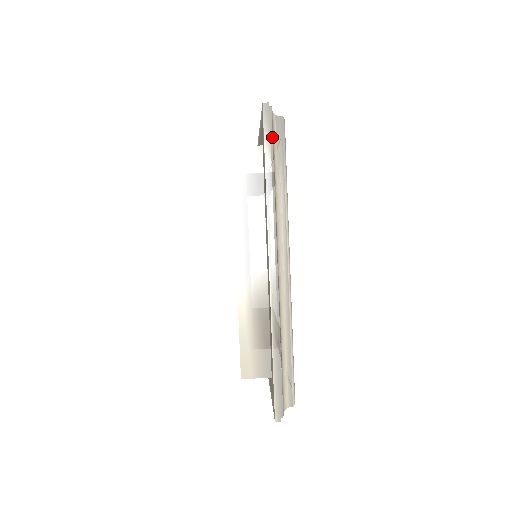
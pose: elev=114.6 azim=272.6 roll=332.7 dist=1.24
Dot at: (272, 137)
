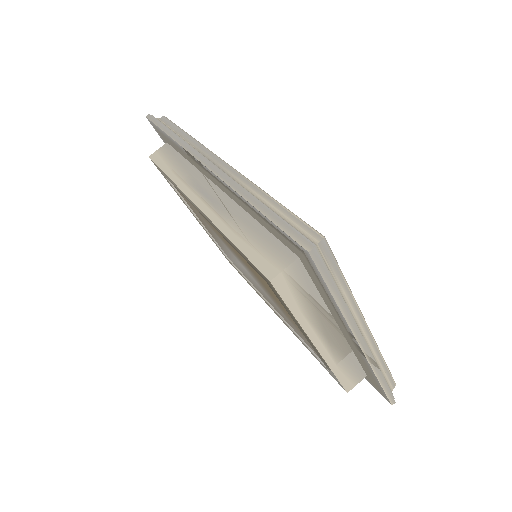
Dot at: (327, 268)
